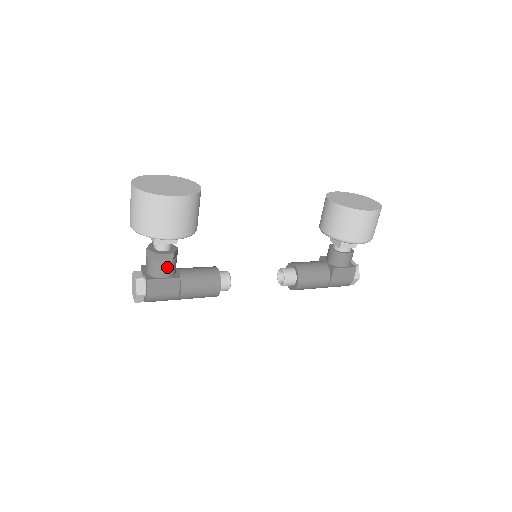
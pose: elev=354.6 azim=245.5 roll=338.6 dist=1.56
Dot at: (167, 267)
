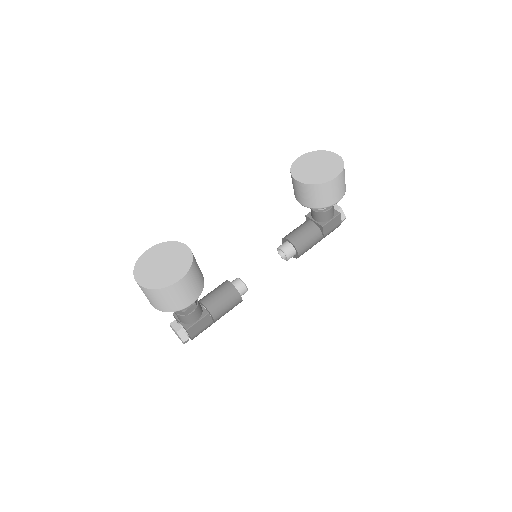
Dot at: (195, 313)
